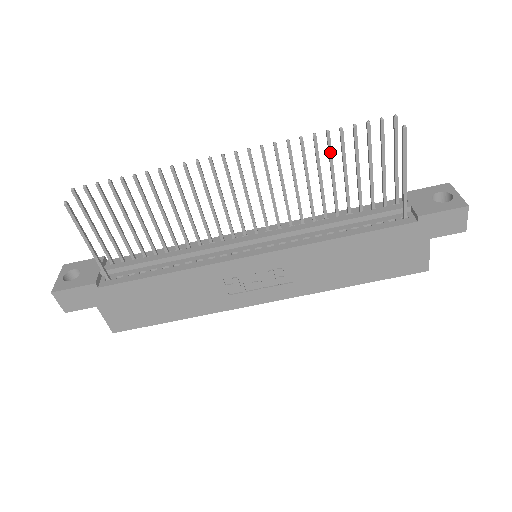
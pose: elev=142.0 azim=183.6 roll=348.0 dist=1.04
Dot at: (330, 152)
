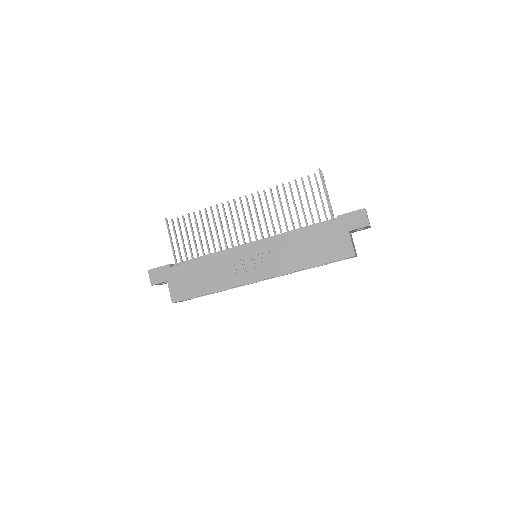
Dot at: (291, 193)
